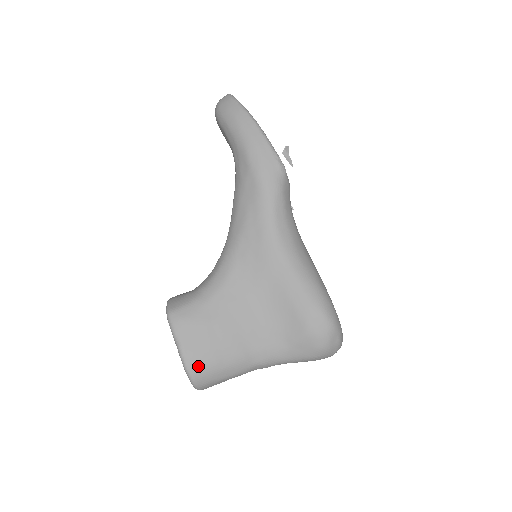
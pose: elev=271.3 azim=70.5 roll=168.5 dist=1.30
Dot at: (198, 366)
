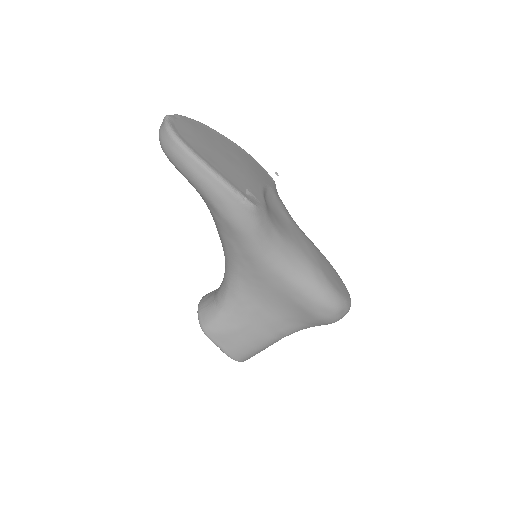
Dot at: (240, 356)
